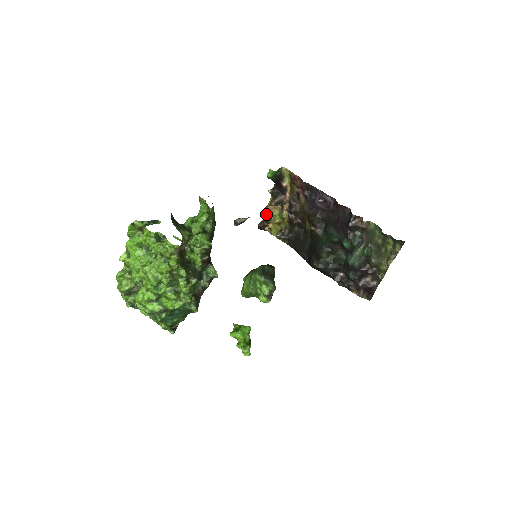
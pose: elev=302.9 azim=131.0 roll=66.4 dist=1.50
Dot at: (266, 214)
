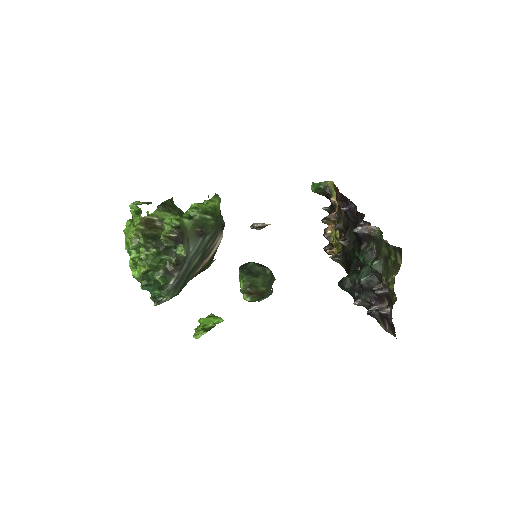
Dot at: (326, 235)
